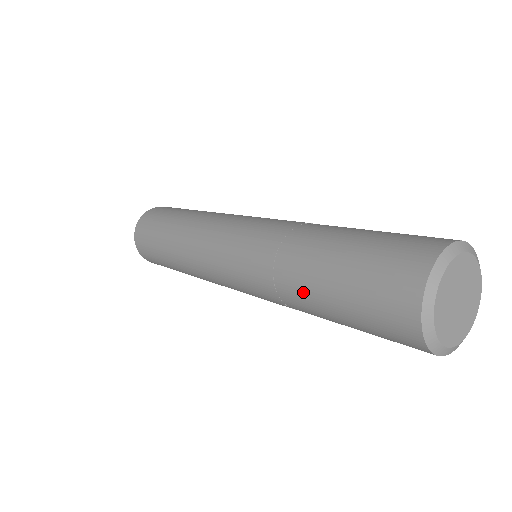
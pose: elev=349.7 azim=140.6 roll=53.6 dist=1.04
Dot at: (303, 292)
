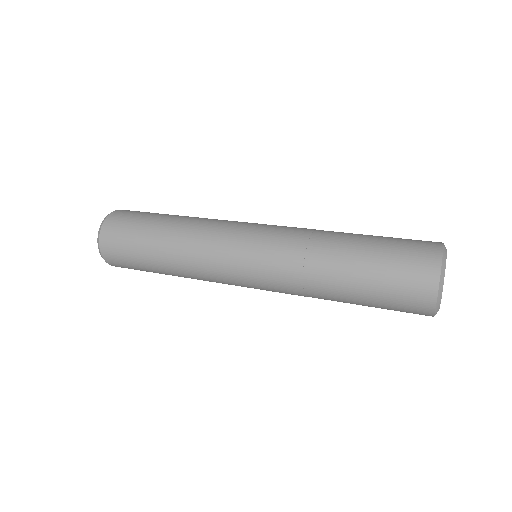
Dot at: (335, 267)
